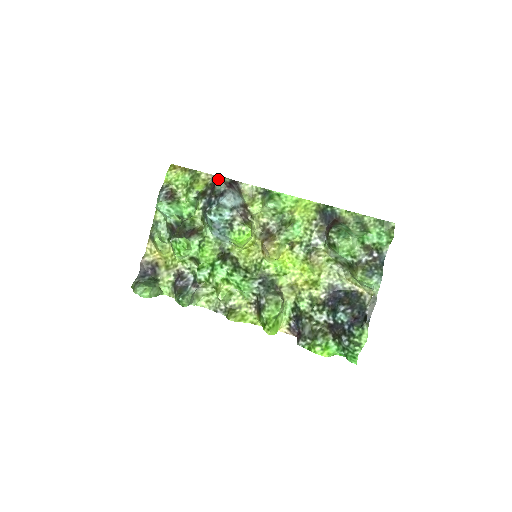
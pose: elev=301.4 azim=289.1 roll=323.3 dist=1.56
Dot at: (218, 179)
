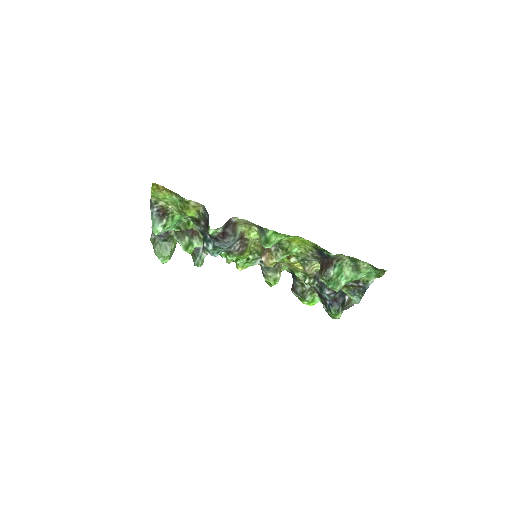
Dot at: occluded
